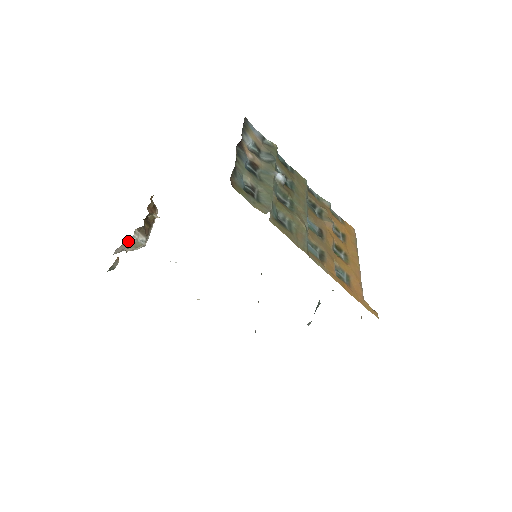
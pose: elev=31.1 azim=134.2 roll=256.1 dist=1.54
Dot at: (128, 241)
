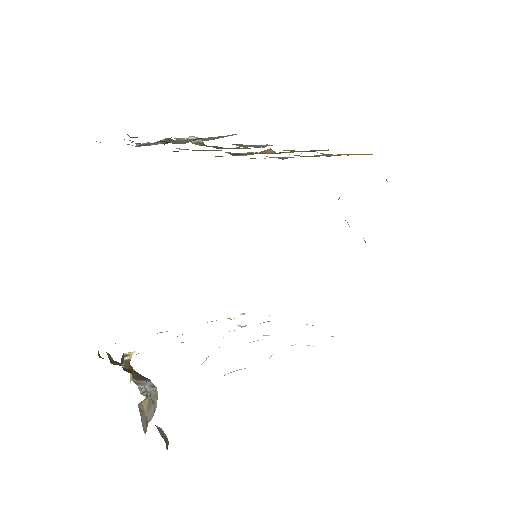
Dot at: (140, 405)
